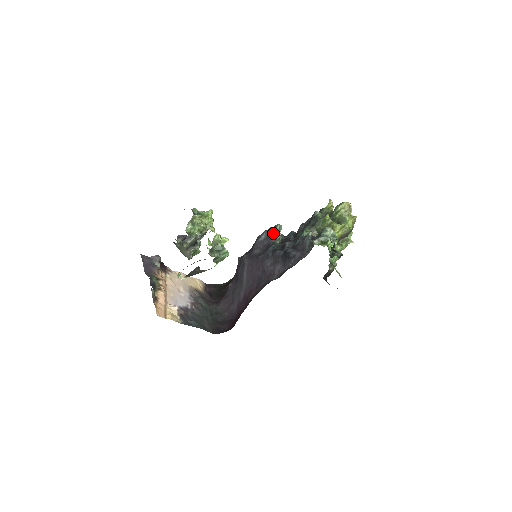
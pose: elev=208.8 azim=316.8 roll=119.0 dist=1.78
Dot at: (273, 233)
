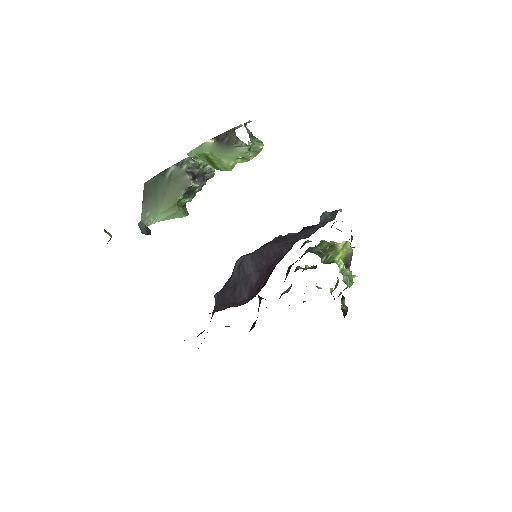
Dot at: occluded
